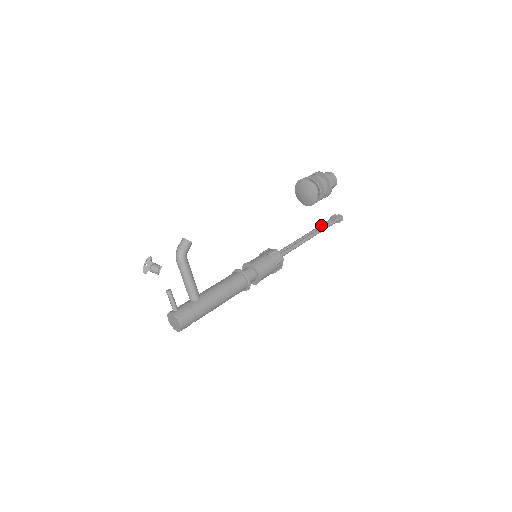
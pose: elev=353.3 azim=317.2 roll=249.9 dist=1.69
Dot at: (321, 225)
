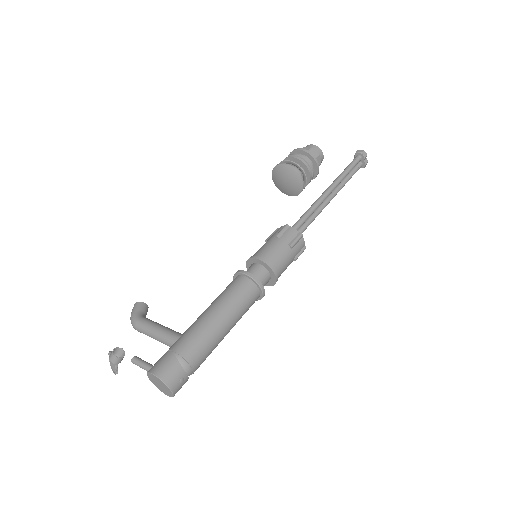
Dot at: occluded
